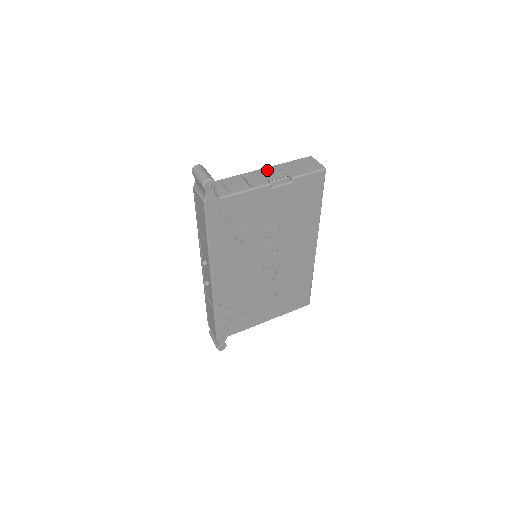
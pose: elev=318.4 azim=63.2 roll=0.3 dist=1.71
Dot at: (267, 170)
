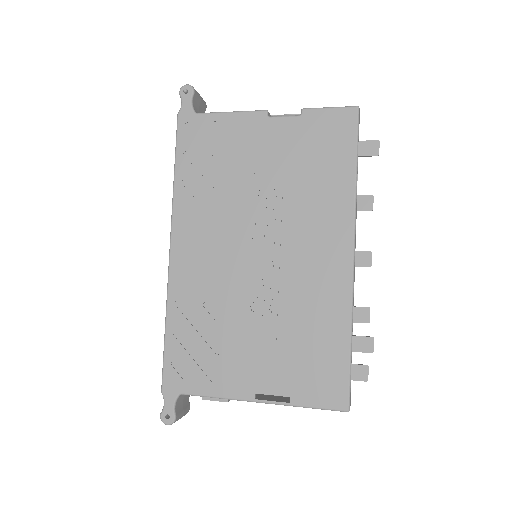
Dot at: occluded
